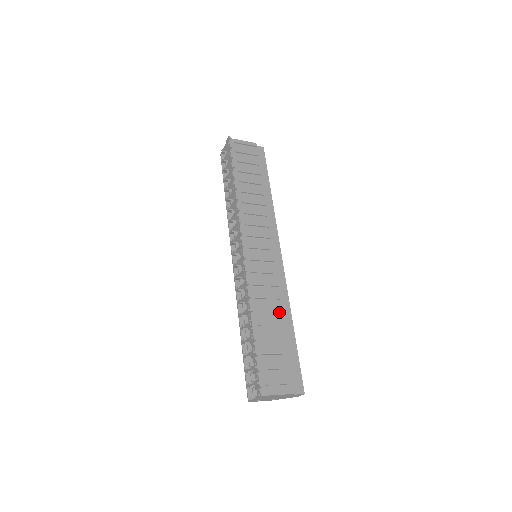
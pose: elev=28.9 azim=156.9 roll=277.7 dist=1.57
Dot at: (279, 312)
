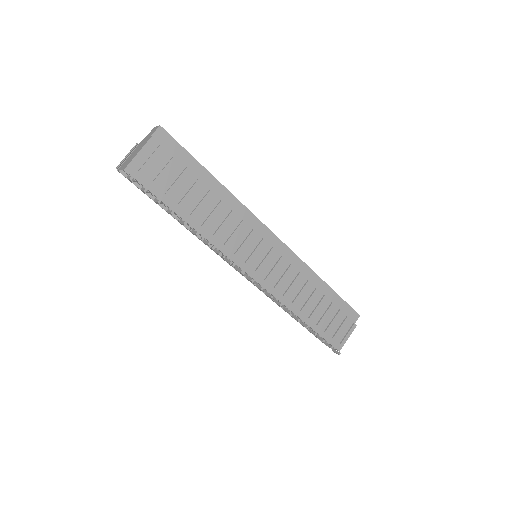
Dot at: (311, 288)
